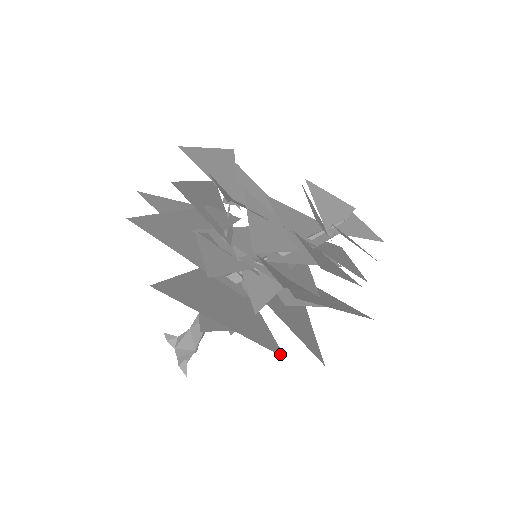
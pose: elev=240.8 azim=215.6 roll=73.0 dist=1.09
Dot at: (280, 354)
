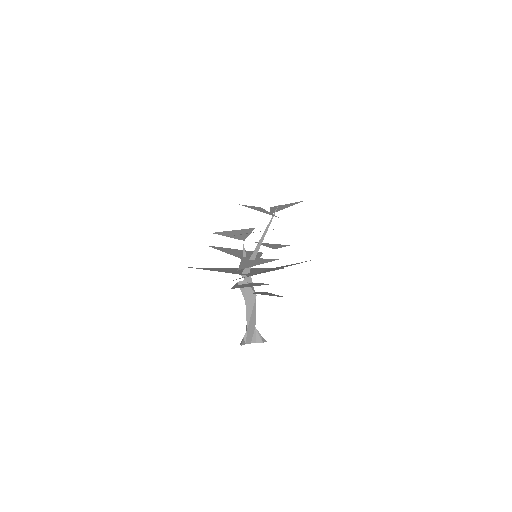
Dot at: occluded
